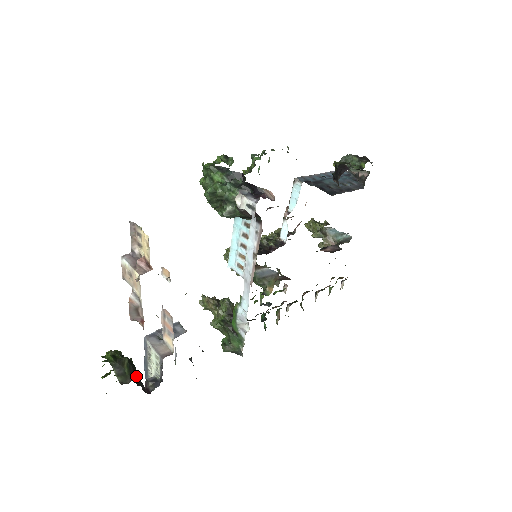
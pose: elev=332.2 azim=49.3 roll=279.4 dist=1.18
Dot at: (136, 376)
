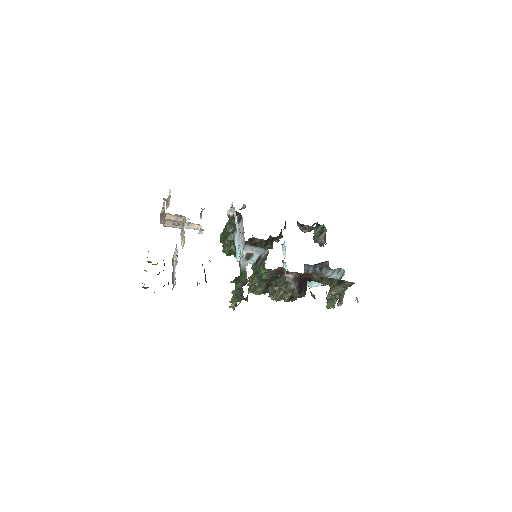
Dot at: occluded
